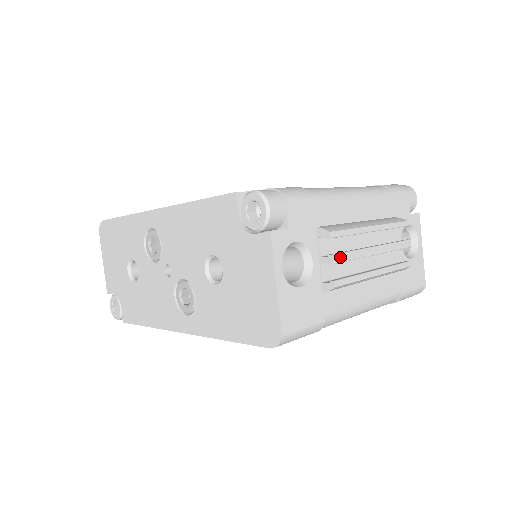
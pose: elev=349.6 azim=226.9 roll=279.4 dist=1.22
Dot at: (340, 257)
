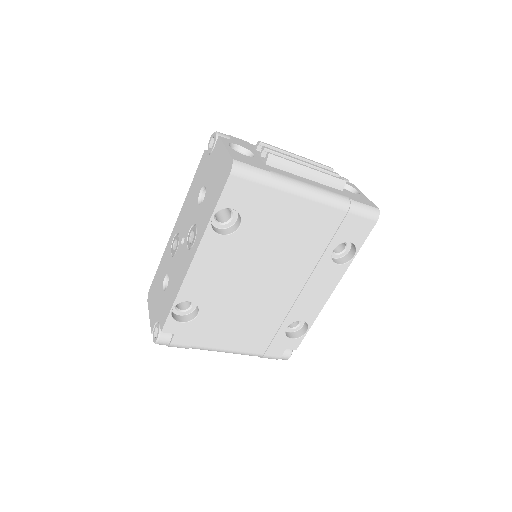
Dot at: (270, 149)
